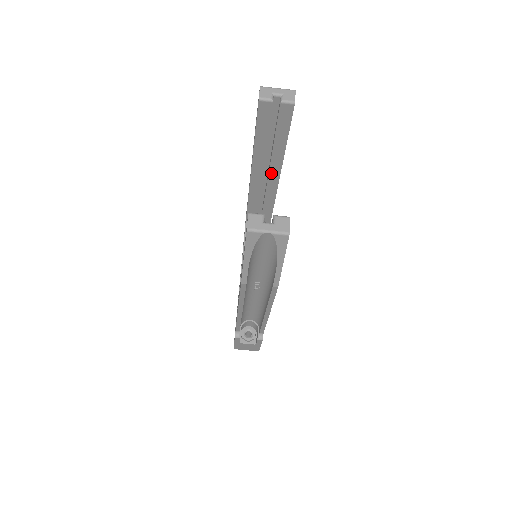
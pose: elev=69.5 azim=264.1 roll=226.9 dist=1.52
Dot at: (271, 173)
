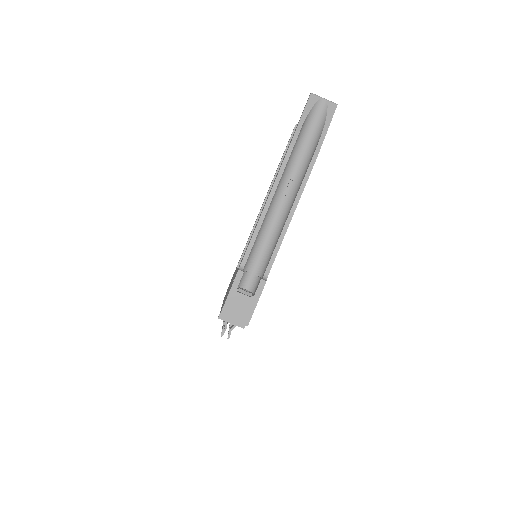
Dot at: occluded
